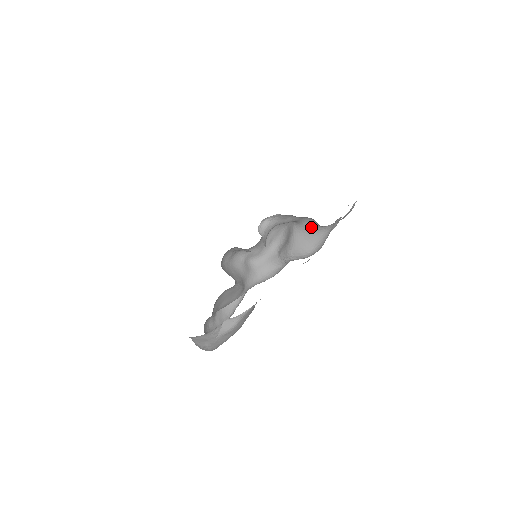
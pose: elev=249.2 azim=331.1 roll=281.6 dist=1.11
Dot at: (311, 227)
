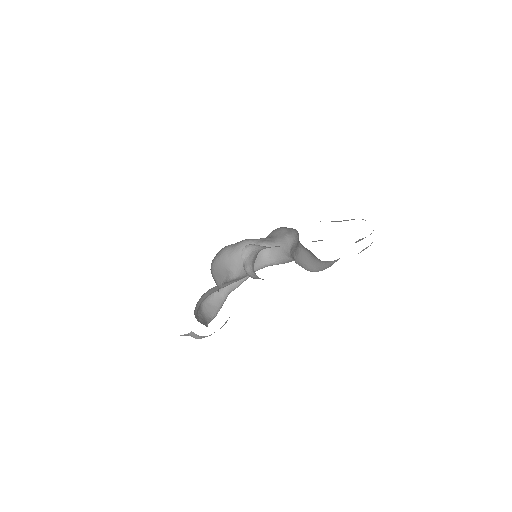
Dot at: (312, 253)
